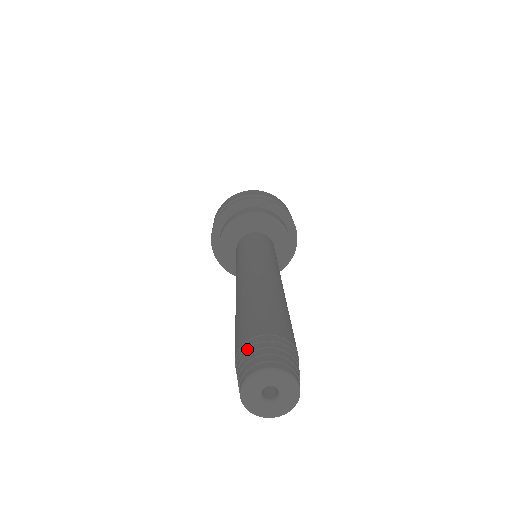
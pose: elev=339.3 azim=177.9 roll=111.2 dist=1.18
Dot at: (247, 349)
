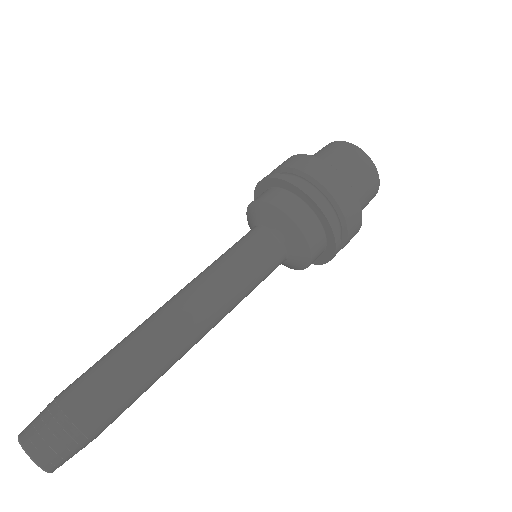
Dot at: (45, 408)
